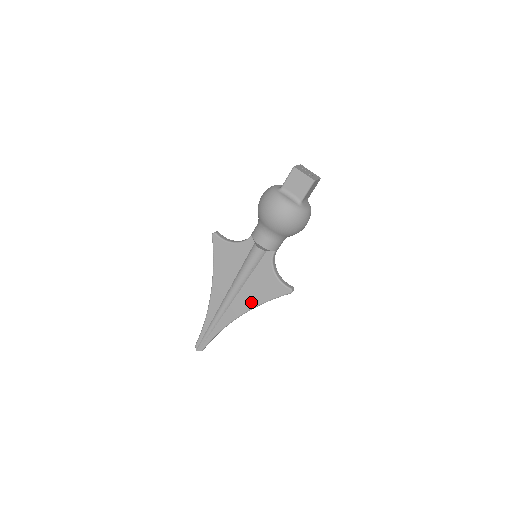
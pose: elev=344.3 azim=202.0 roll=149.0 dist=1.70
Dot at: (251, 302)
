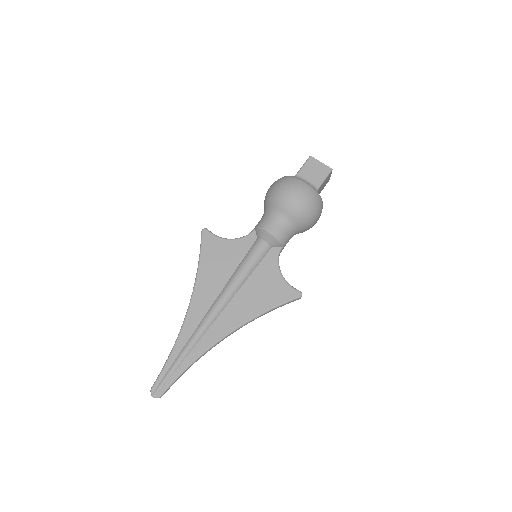
Dot at: (247, 313)
